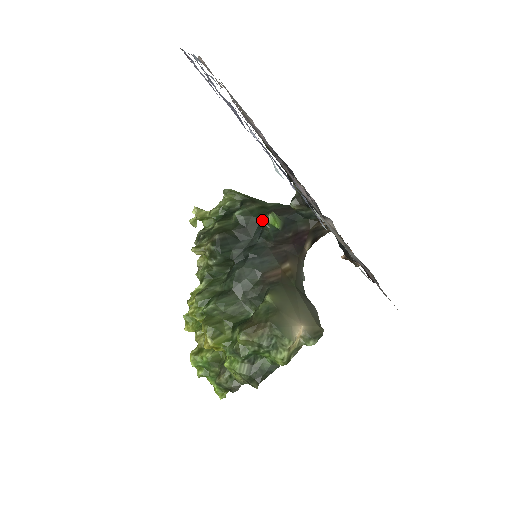
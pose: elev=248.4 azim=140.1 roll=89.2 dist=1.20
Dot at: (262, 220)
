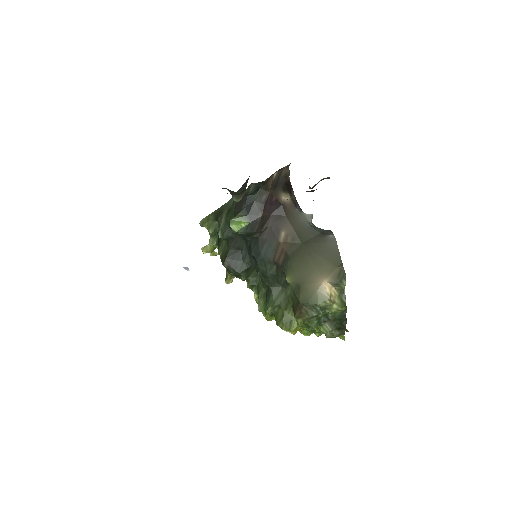
Dot at: (232, 232)
